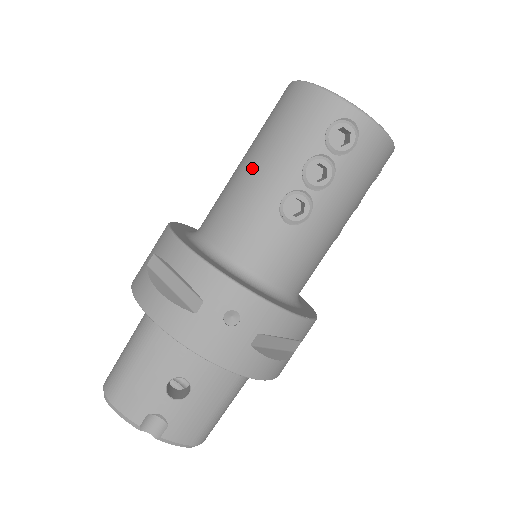
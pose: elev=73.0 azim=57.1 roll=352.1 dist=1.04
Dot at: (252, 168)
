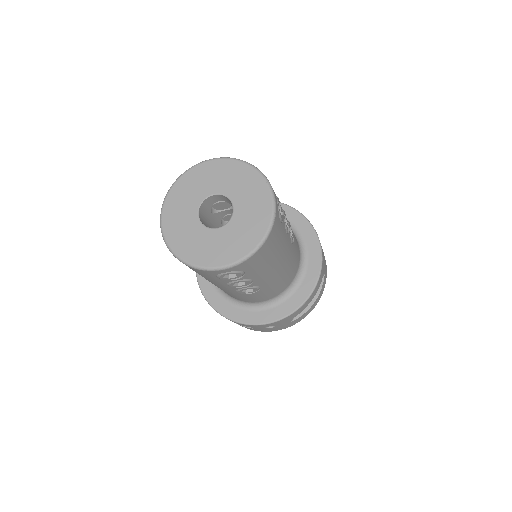
Dot at: occluded
